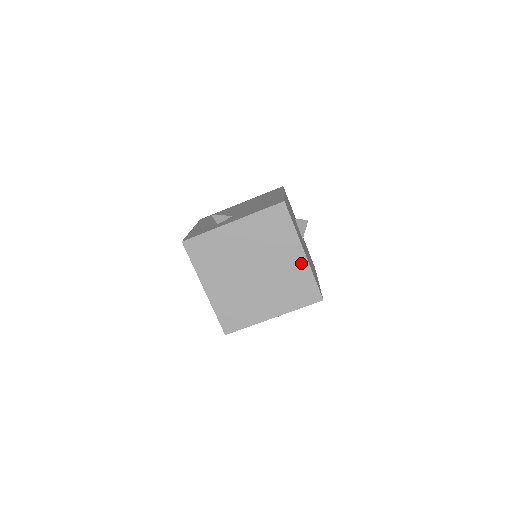
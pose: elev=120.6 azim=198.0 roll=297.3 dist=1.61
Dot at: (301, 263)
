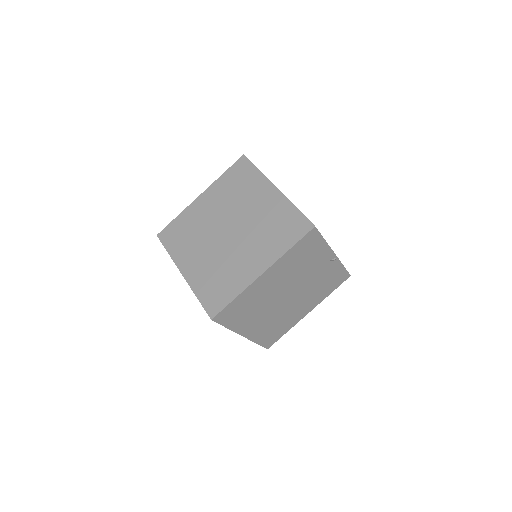
Dot at: occluded
